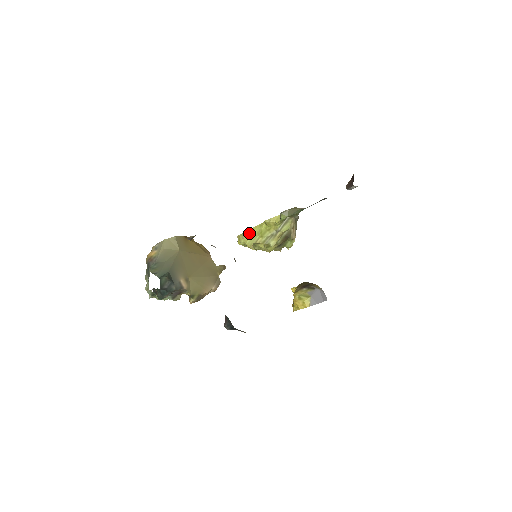
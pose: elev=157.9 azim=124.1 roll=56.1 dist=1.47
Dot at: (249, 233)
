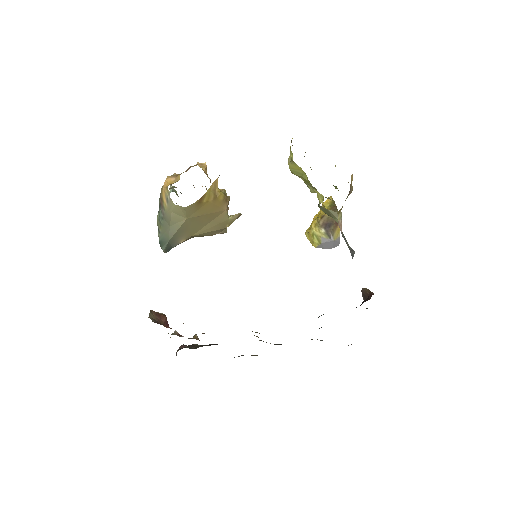
Dot at: (295, 166)
